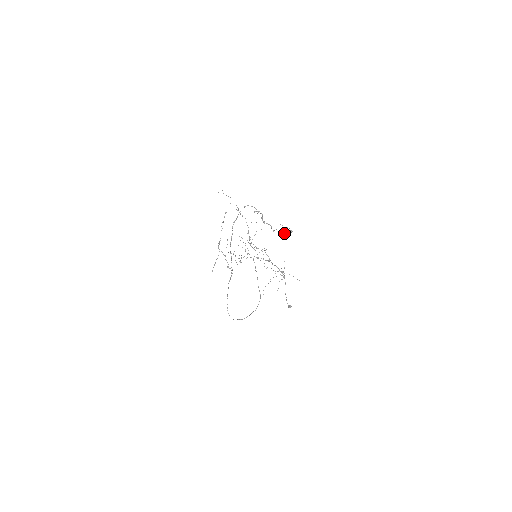
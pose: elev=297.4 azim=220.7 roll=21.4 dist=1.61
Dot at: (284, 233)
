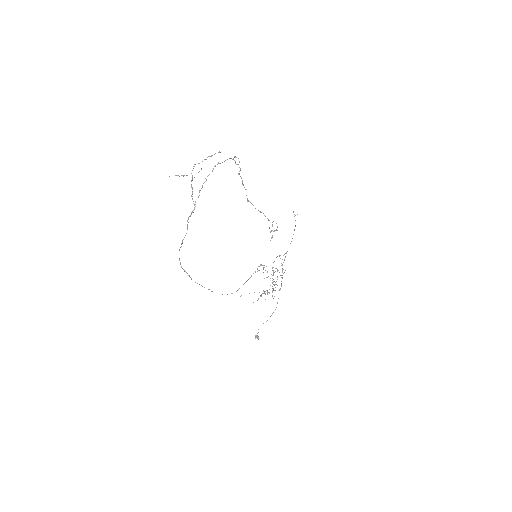
Dot at: occluded
